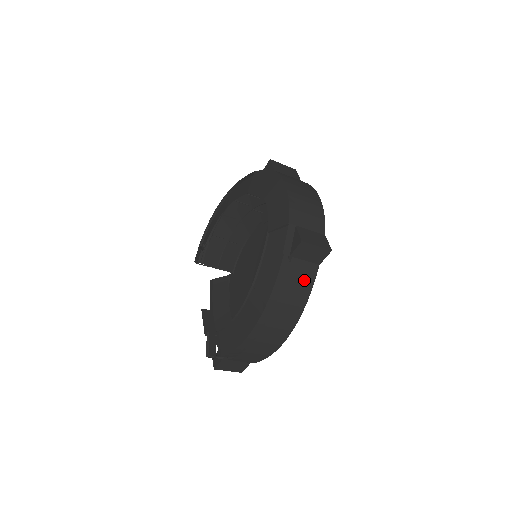
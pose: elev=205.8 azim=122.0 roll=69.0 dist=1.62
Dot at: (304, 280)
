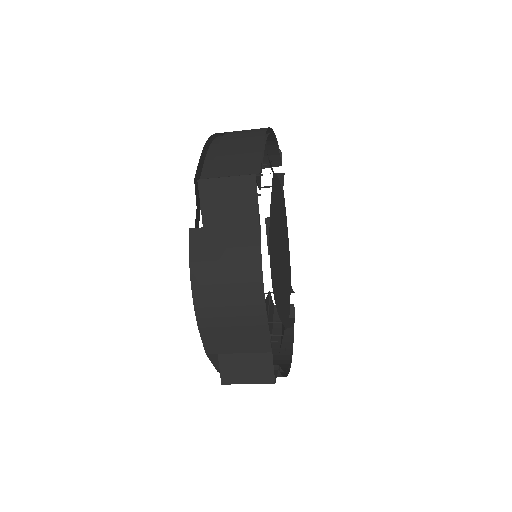
Dot at: occluded
